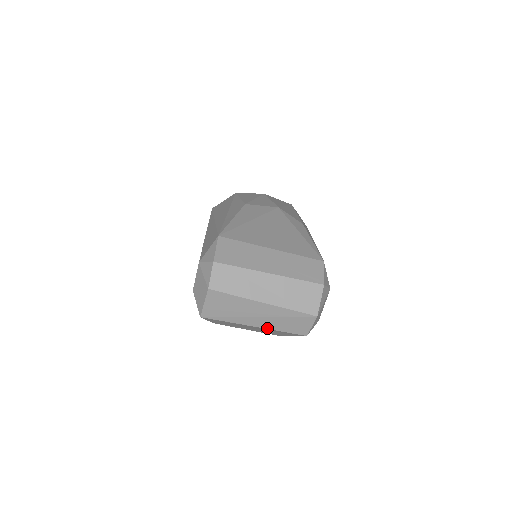
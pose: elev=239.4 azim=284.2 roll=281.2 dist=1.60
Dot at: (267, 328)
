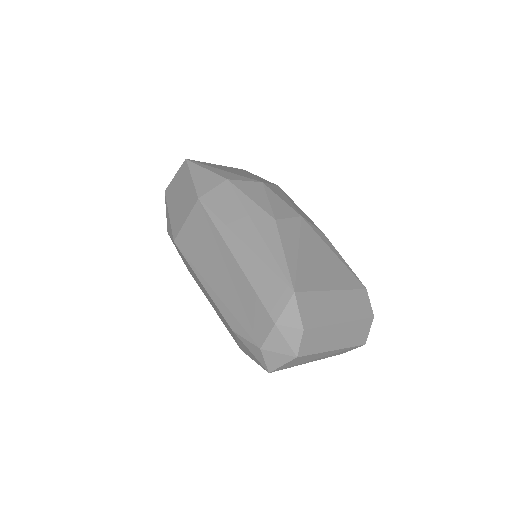
Dot at: occluded
